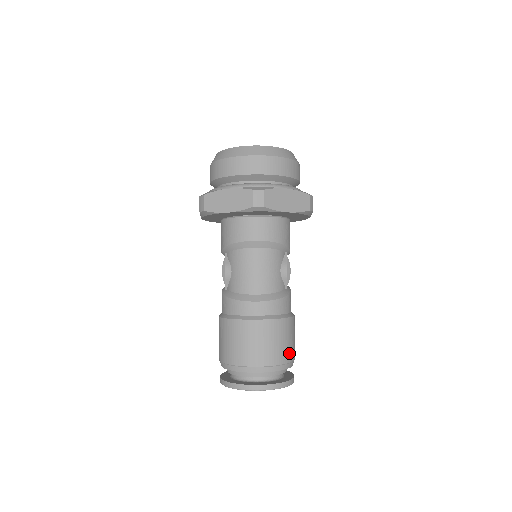
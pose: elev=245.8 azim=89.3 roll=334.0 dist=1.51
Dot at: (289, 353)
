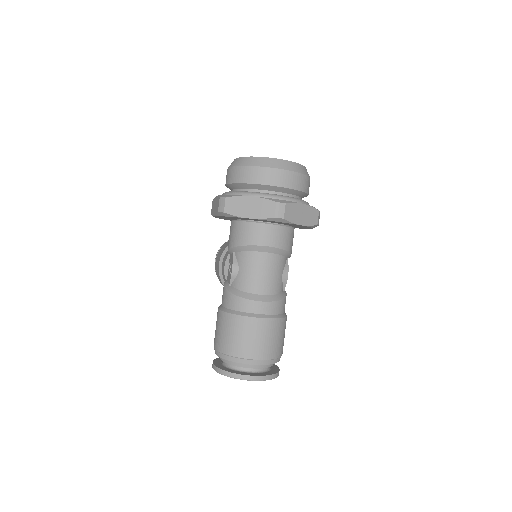
Dot at: (281, 349)
